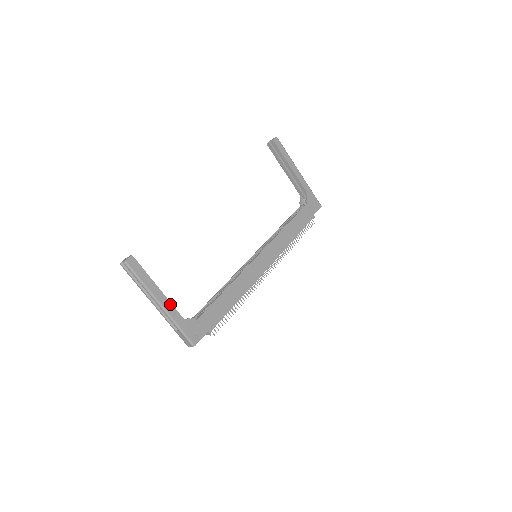
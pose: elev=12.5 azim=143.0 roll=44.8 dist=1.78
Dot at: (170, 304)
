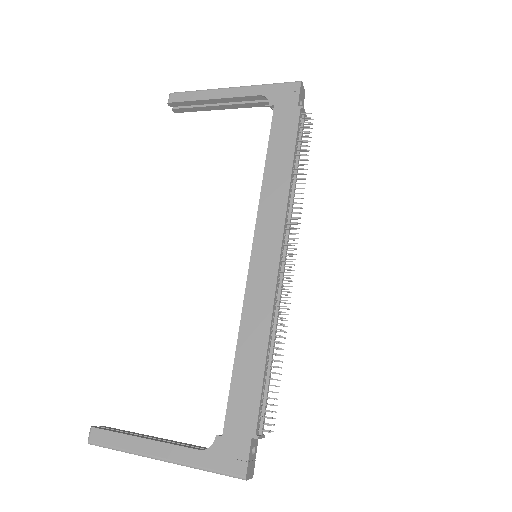
Dot at: (171, 447)
